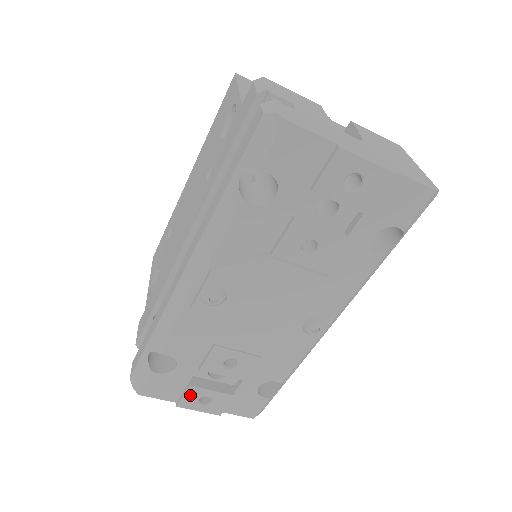
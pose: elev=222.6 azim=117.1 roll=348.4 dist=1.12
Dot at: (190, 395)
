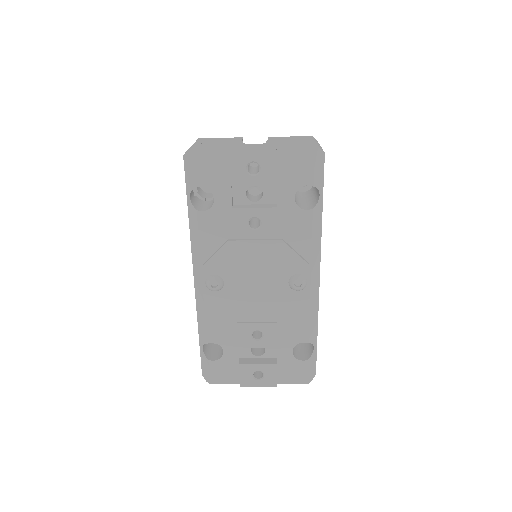
Dot at: (244, 373)
